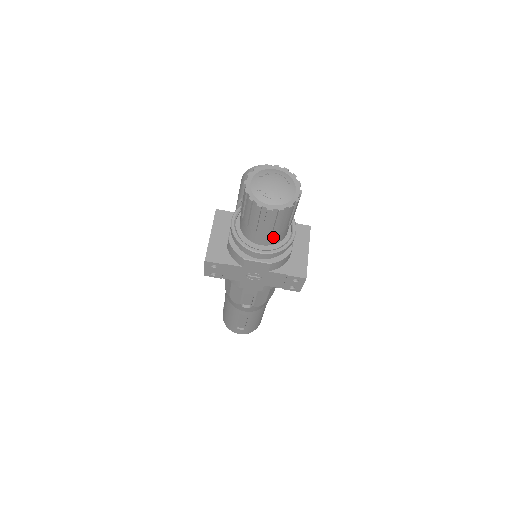
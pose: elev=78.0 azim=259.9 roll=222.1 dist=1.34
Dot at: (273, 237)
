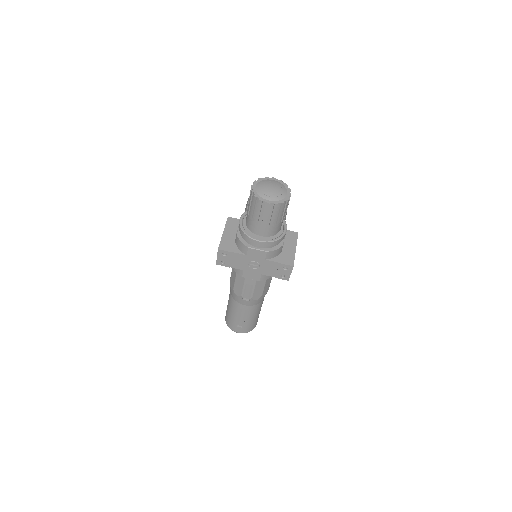
Dot at: (270, 229)
